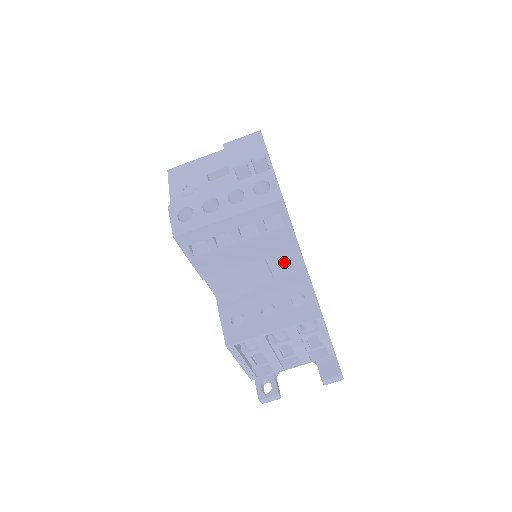
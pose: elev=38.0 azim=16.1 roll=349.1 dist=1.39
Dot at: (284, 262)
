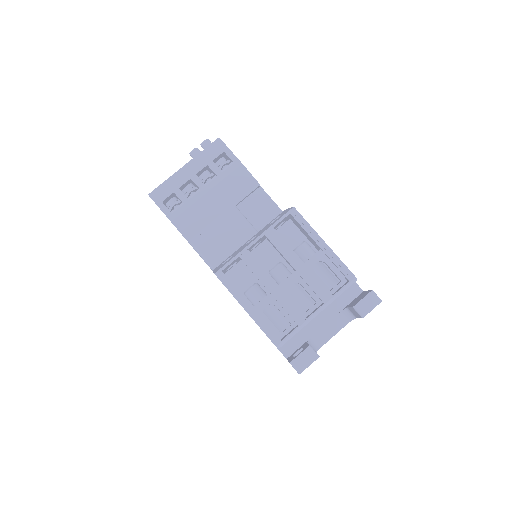
Dot at: (259, 211)
